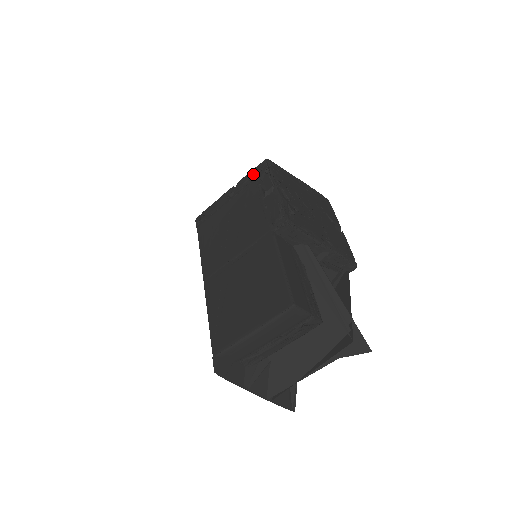
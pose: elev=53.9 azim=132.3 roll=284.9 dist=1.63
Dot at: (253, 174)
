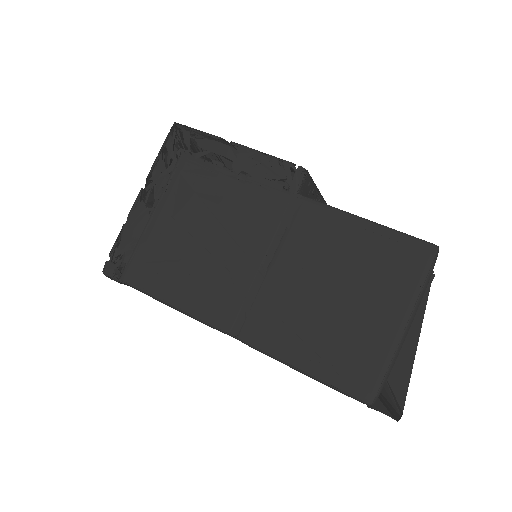
Dot at: (170, 152)
